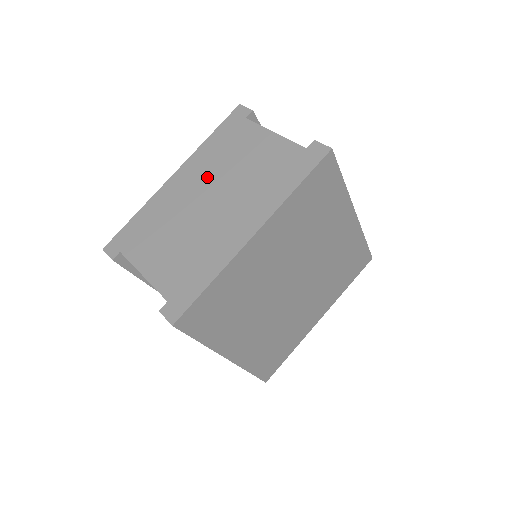
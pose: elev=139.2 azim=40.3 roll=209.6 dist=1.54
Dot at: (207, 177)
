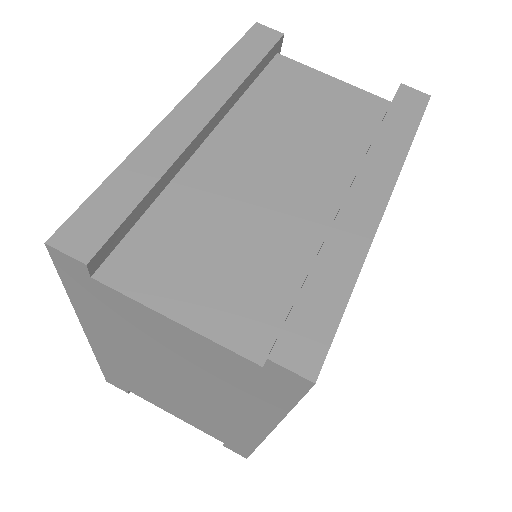
Dot at: (136, 353)
